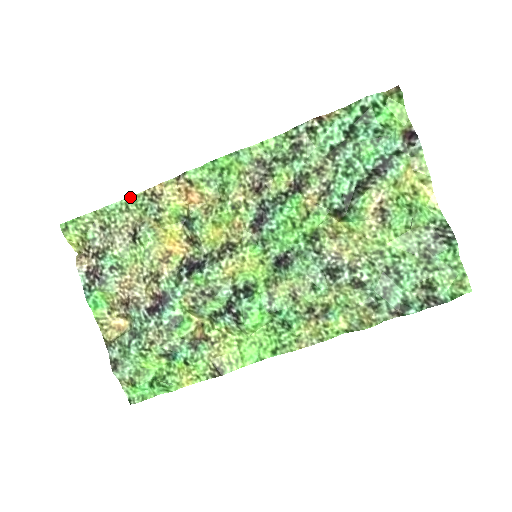
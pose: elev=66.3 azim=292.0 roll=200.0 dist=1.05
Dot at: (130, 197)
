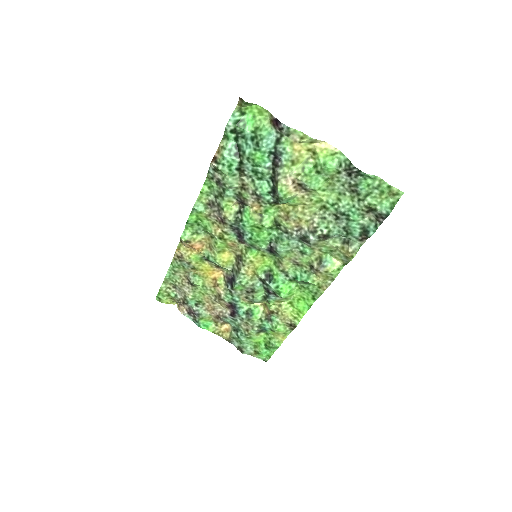
Dot at: (171, 265)
